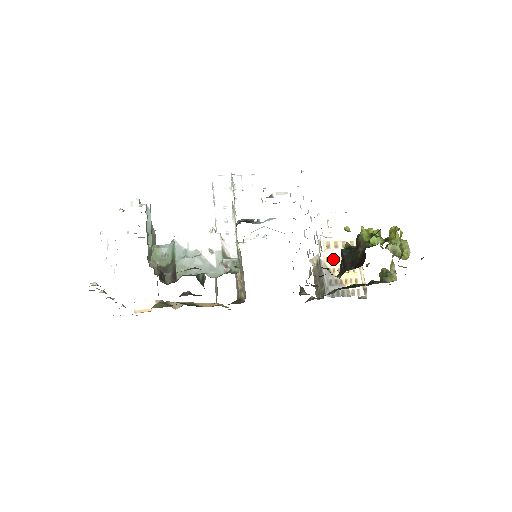
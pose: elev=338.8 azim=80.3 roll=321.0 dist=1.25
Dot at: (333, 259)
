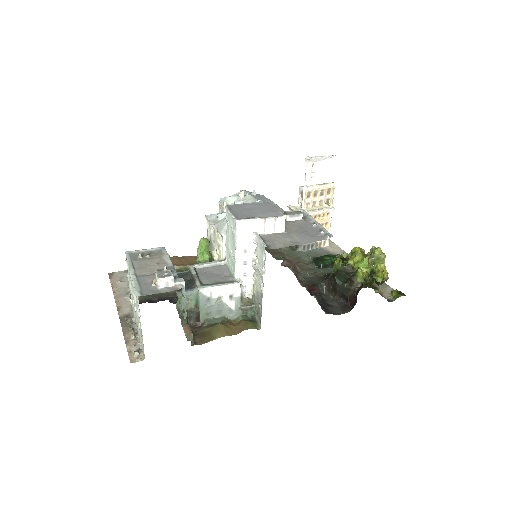
Dot at: occluded
